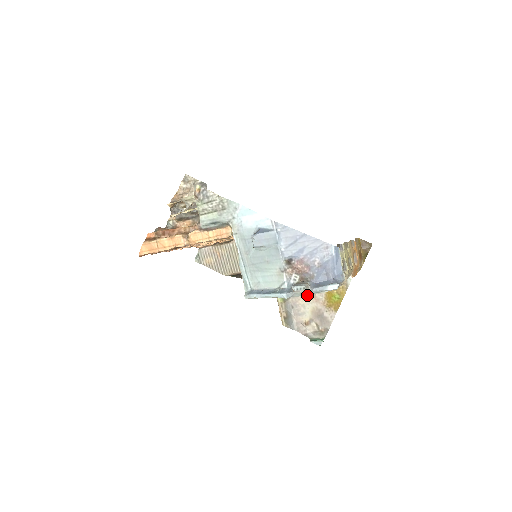
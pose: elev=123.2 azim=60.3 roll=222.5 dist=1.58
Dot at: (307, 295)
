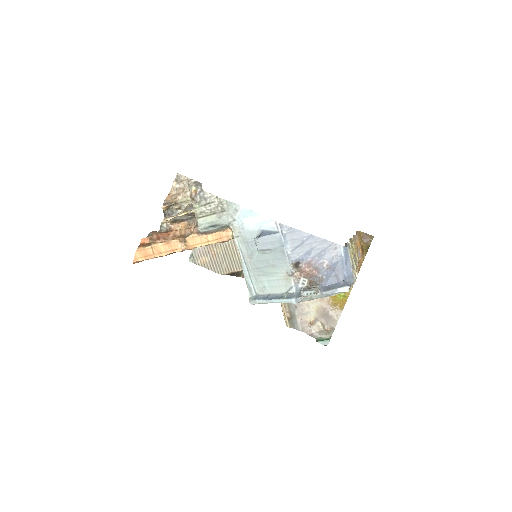
Dot at: occluded
